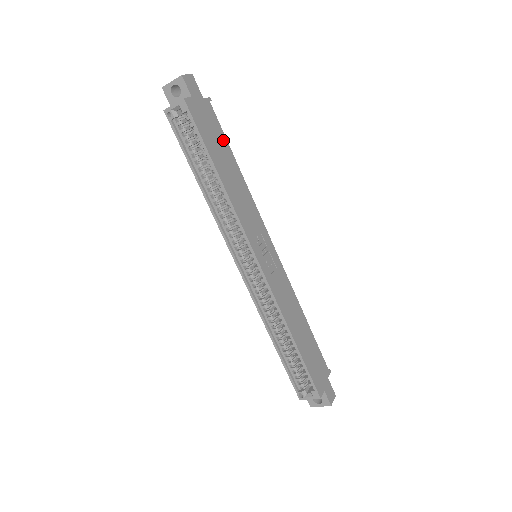
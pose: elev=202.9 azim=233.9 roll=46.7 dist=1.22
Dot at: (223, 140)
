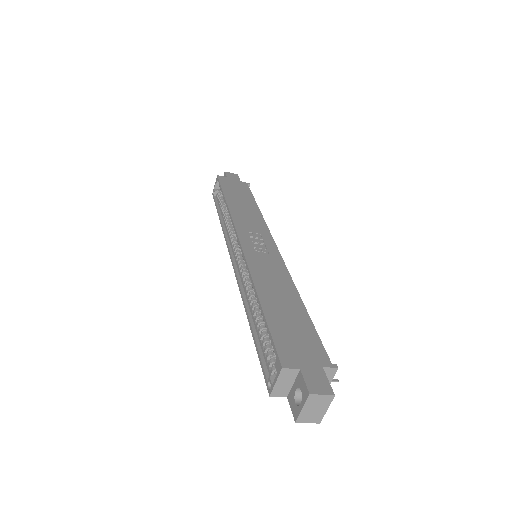
Dot at: (248, 195)
